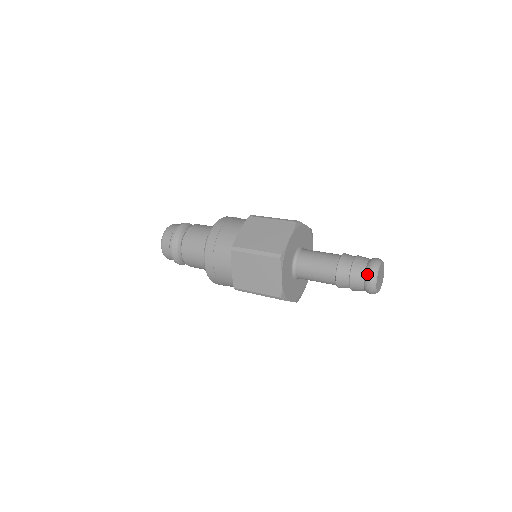
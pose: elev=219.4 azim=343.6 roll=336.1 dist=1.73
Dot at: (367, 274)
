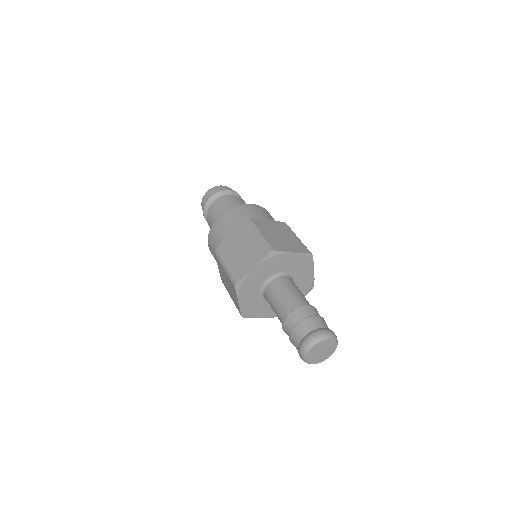
Dot at: (300, 345)
